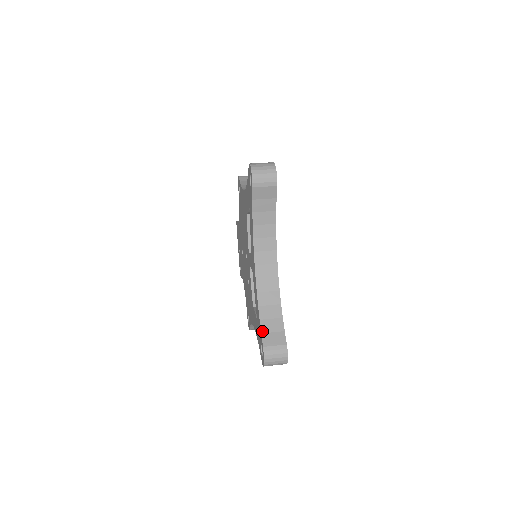
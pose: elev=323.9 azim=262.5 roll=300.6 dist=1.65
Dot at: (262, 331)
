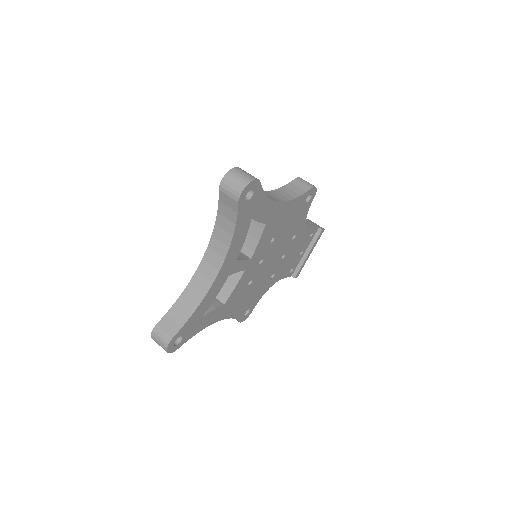
Dot at: (168, 313)
